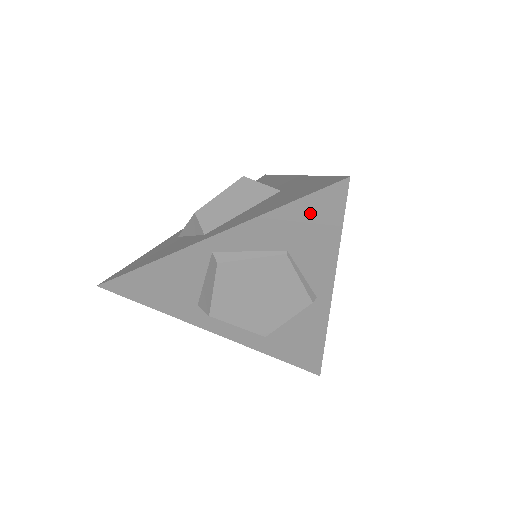
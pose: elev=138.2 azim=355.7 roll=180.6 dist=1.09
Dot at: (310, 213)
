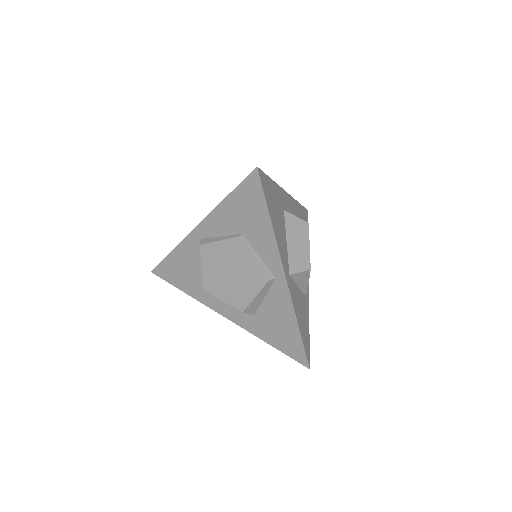
Dot at: (245, 200)
